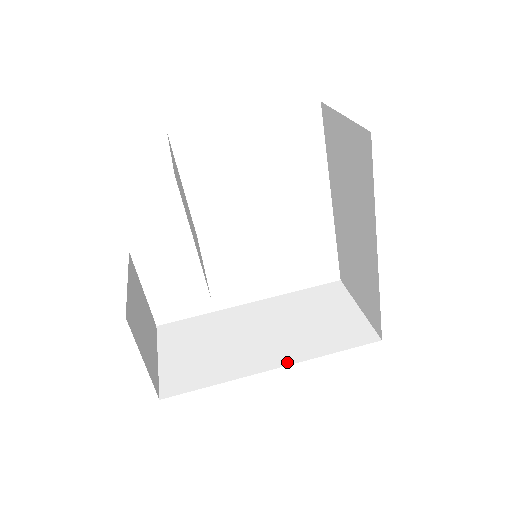
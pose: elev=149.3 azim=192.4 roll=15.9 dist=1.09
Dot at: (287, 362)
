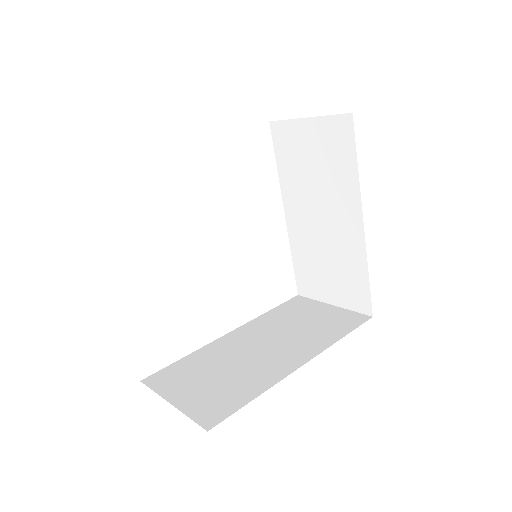
Dot at: (311, 356)
